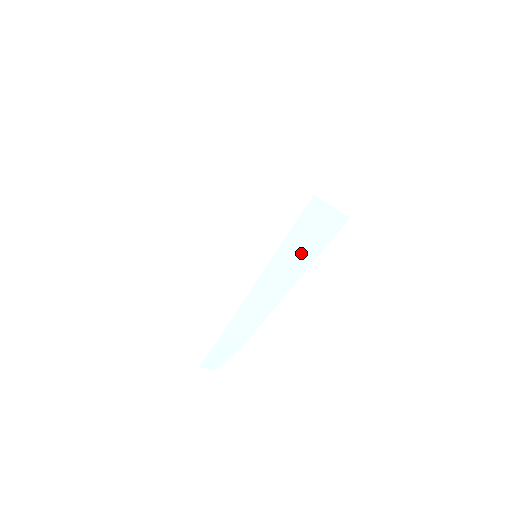
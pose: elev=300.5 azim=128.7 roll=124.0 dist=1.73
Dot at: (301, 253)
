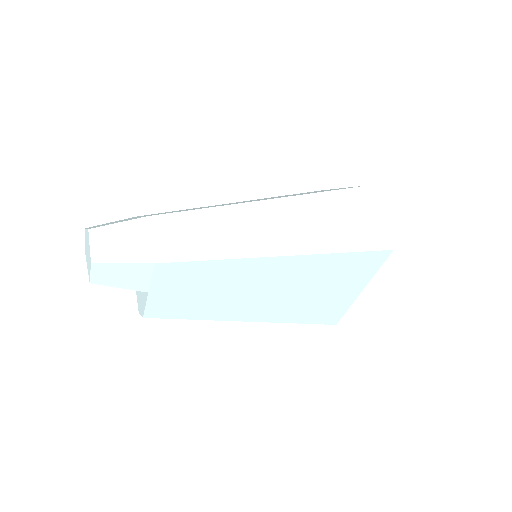
Dot at: (321, 227)
